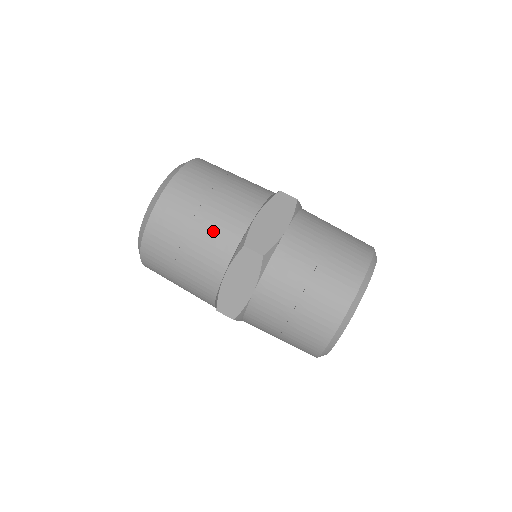
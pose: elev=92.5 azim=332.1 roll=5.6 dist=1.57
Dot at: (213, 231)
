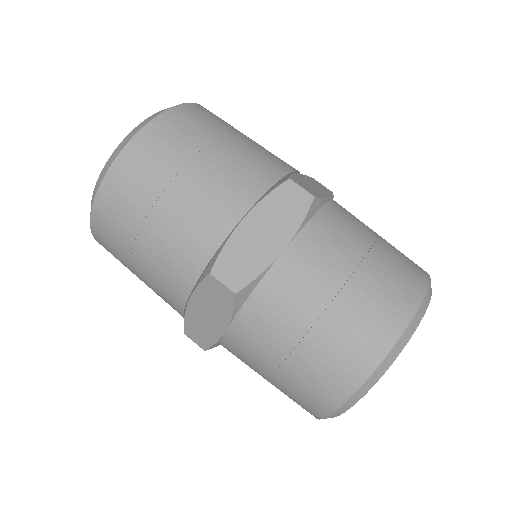
Dot at: (174, 238)
